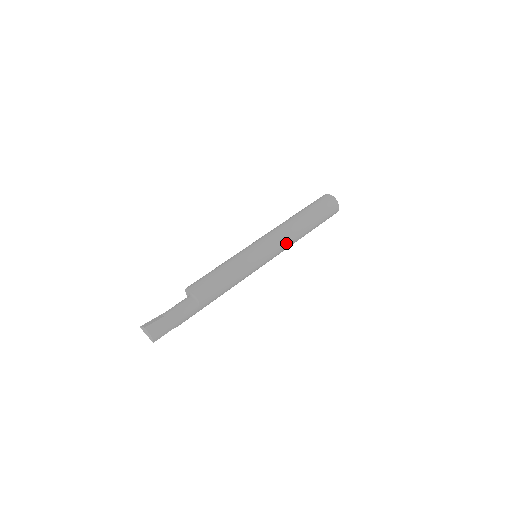
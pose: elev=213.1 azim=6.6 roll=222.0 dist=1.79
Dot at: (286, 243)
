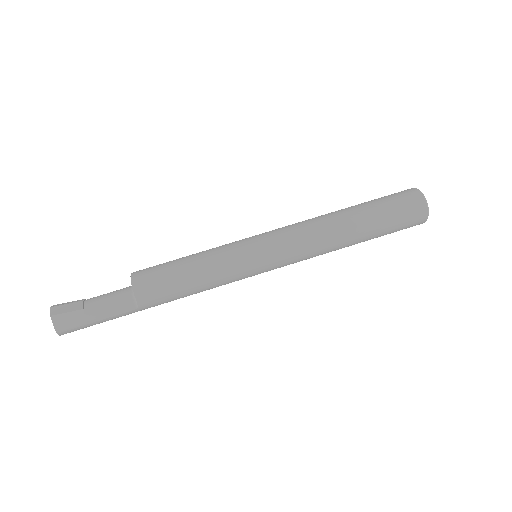
Dot at: (309, 255)
